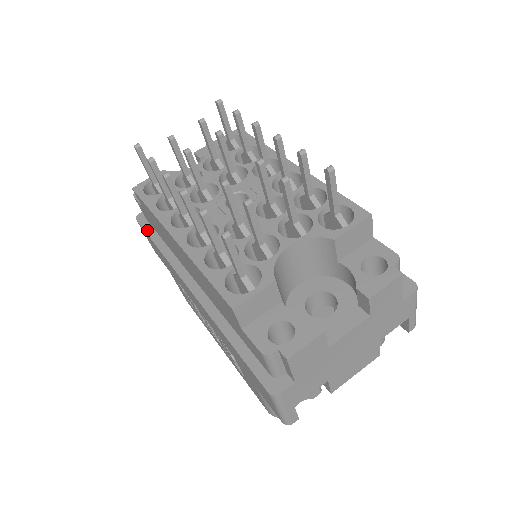
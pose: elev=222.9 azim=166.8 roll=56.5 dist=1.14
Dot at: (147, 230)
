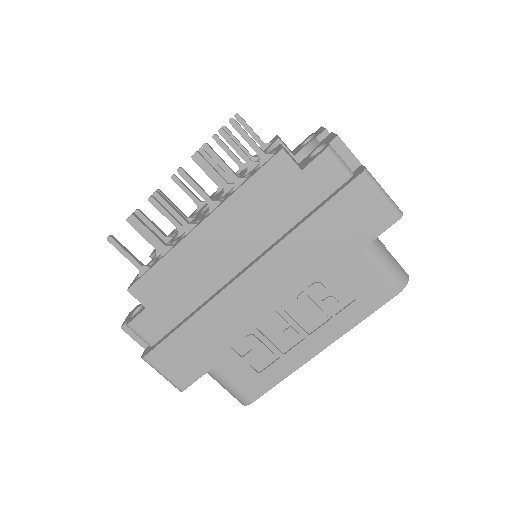
Dot at: (164, 338)
